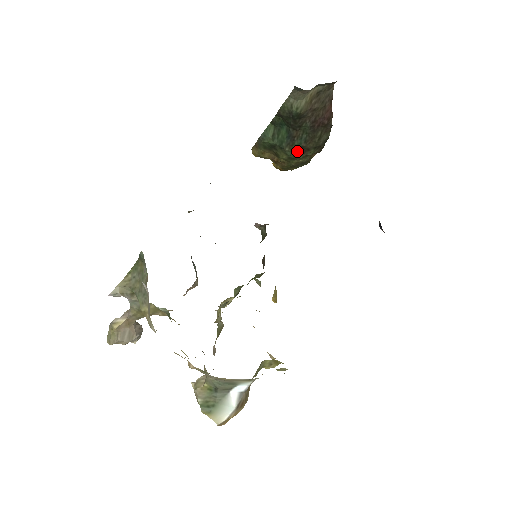
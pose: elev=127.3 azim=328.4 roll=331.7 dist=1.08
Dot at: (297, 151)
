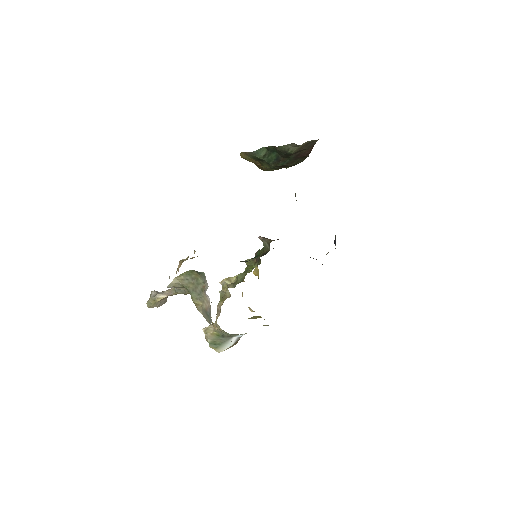
Dot at: (278, 166)
